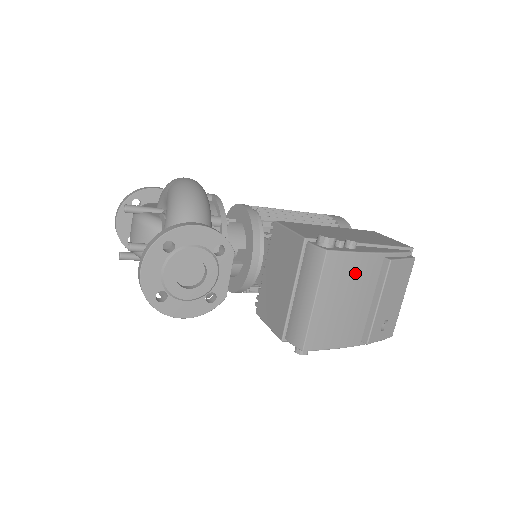
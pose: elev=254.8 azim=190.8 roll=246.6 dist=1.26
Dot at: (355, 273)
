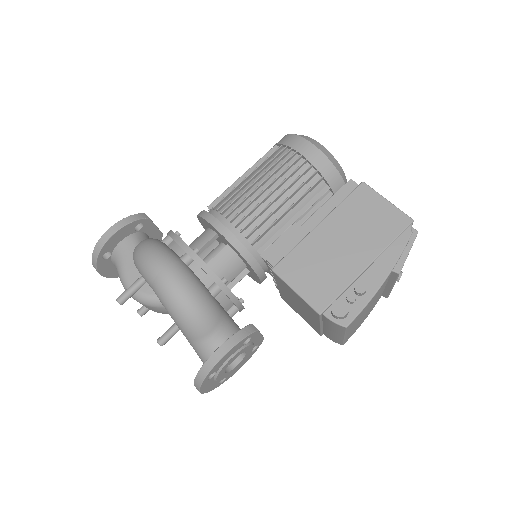
Dot at: (371, 303)
